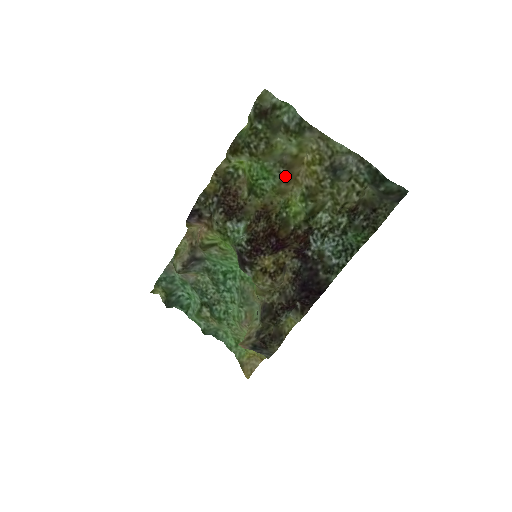
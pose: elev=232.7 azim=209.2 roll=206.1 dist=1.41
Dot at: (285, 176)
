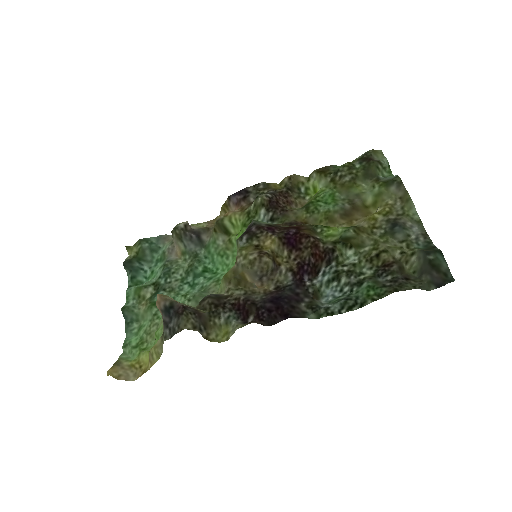
Dot at: (345, 211)
